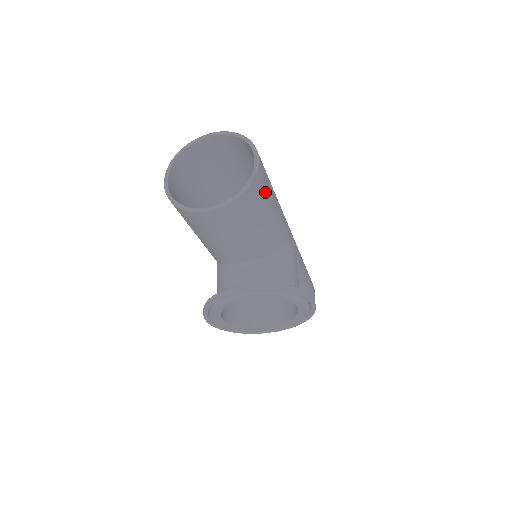
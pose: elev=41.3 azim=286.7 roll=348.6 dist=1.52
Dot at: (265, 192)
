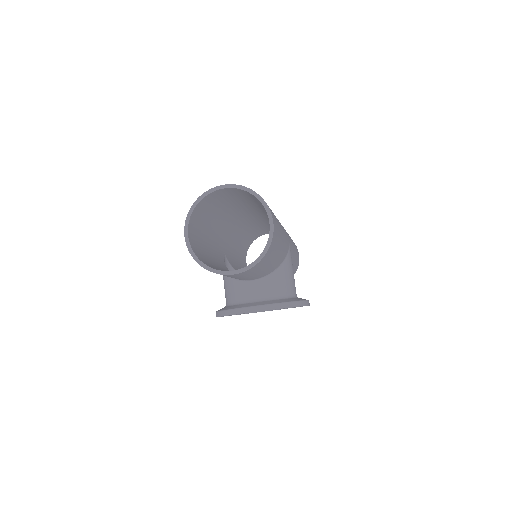
Dot at: (276, 242)
